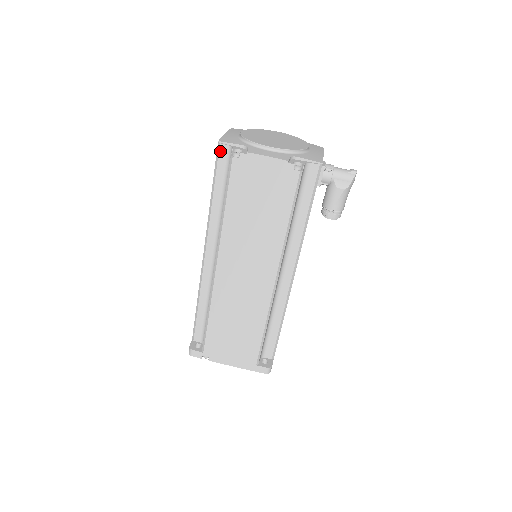
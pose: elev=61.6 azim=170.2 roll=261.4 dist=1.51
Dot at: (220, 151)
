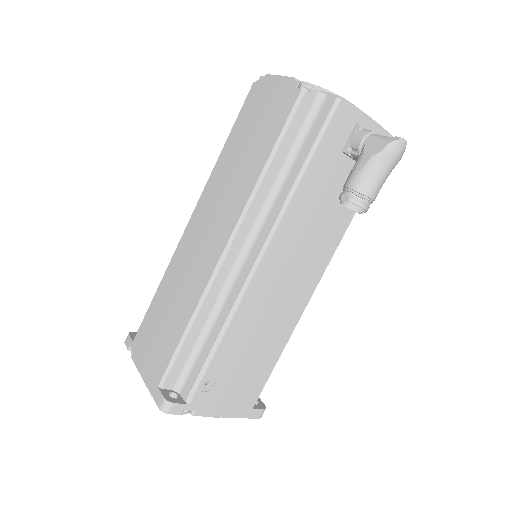
Dot at: occluded
